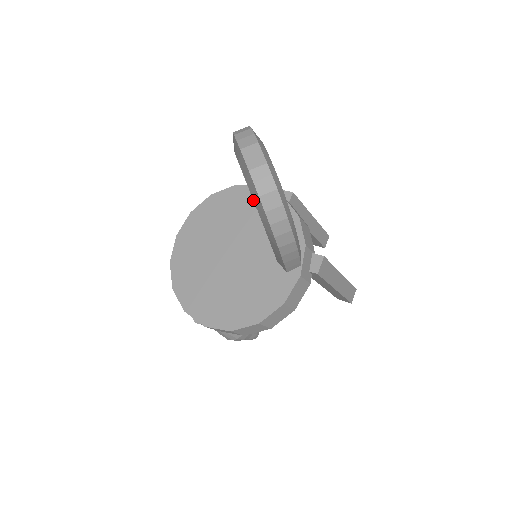
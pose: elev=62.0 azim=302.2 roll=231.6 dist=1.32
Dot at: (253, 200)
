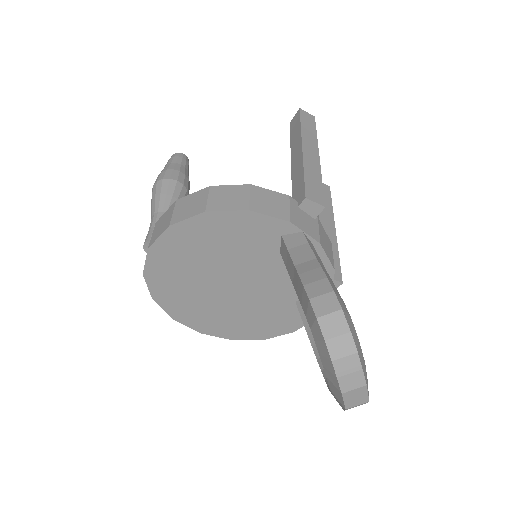
Dot at: occluded
